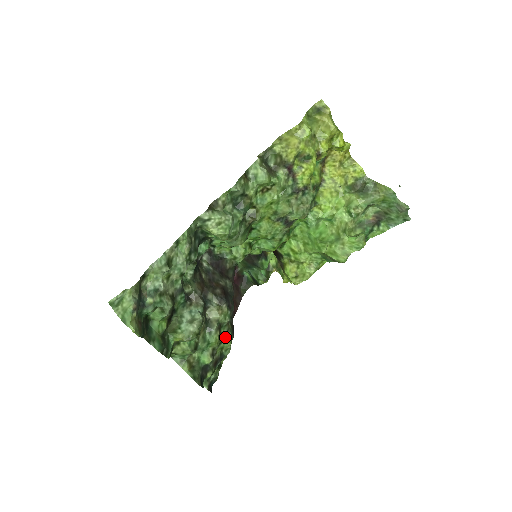
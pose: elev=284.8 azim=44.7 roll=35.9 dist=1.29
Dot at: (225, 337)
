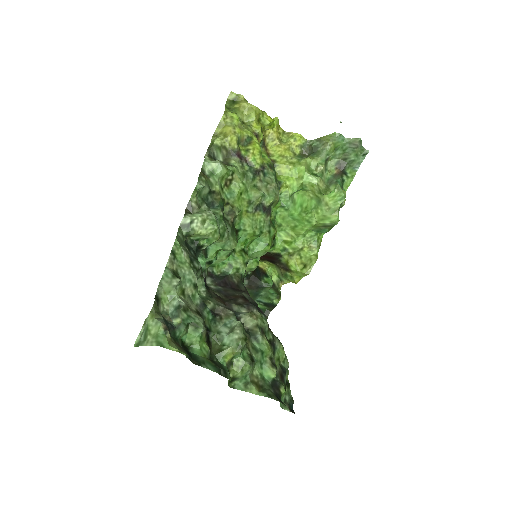
Dot at: (274, 345)
